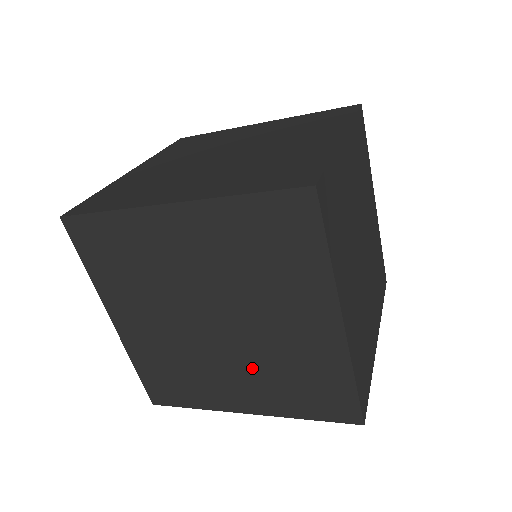
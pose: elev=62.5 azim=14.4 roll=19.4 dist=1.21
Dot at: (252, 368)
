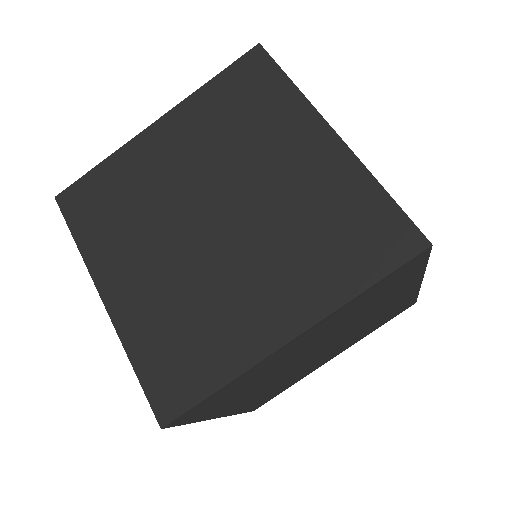
Dot at: occluded
